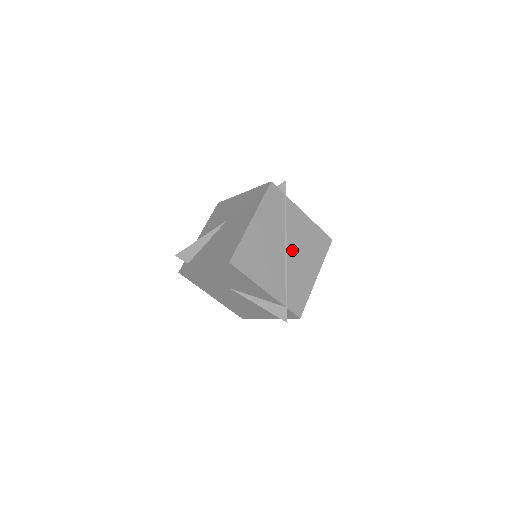
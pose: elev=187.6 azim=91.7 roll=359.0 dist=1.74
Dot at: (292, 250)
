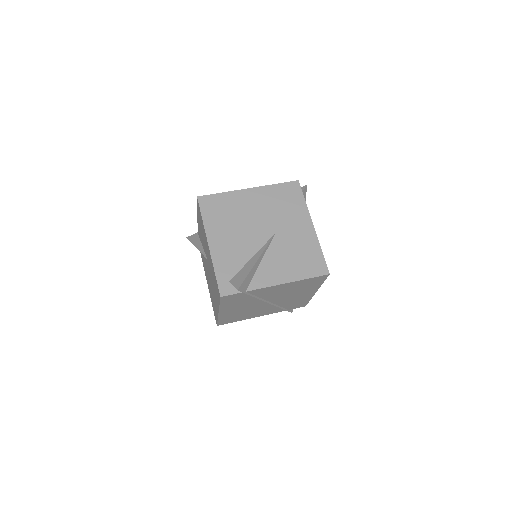
Dot at: (276, 299)
